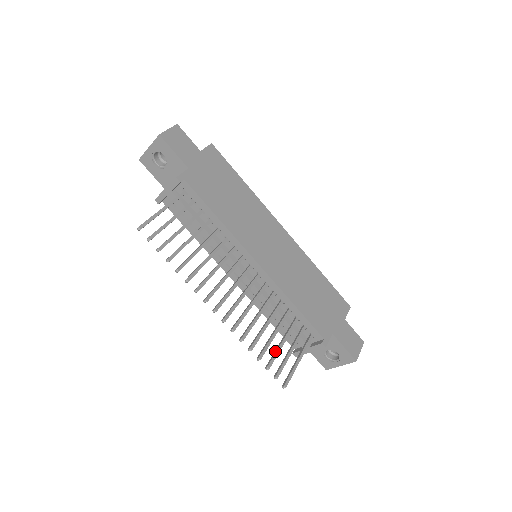
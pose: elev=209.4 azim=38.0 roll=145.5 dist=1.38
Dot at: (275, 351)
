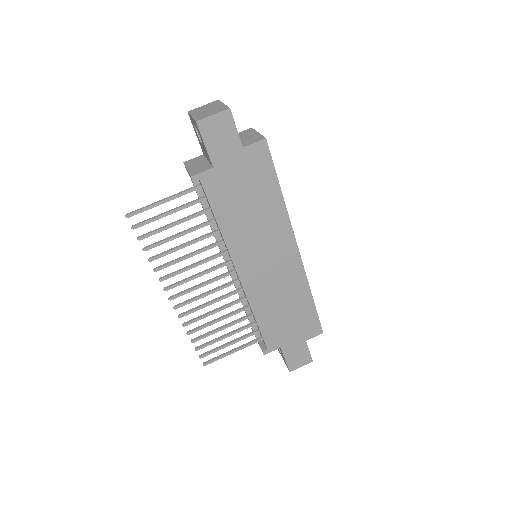
Dot at: (213, 340)
